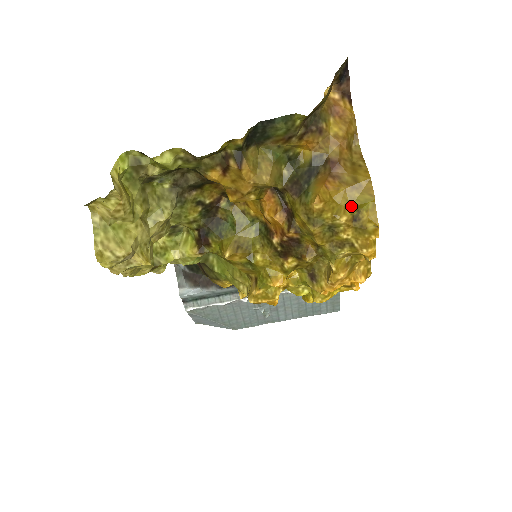
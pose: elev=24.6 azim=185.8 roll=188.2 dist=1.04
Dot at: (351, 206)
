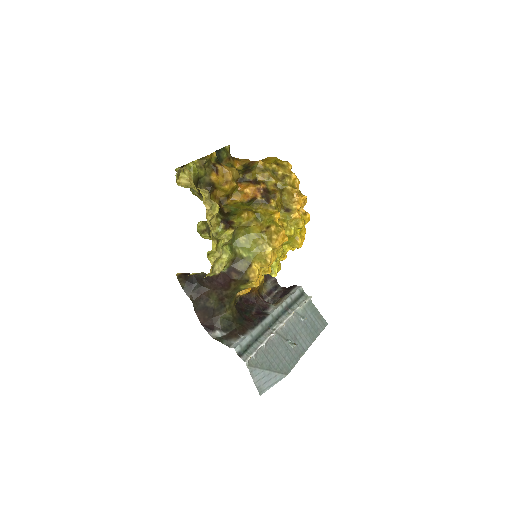
Dot at: occluded
